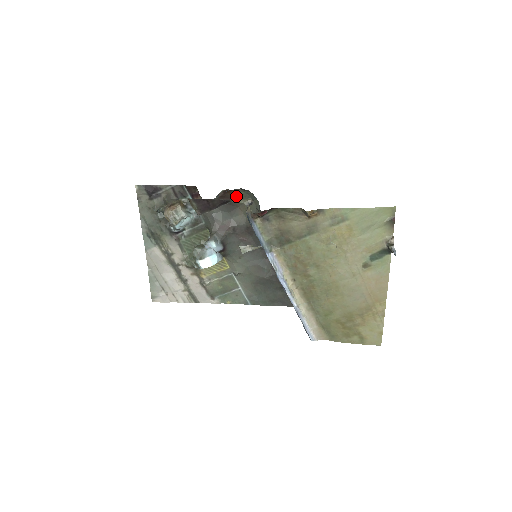
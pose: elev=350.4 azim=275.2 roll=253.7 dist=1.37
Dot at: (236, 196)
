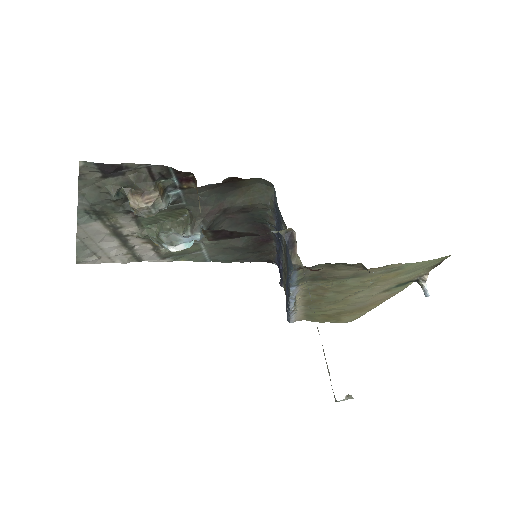
Dot at: (244, 180)
